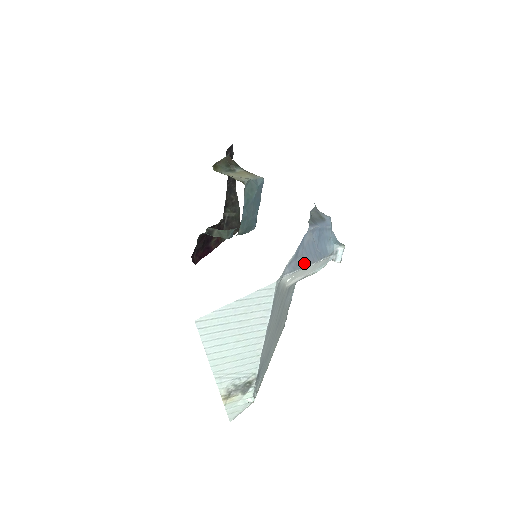
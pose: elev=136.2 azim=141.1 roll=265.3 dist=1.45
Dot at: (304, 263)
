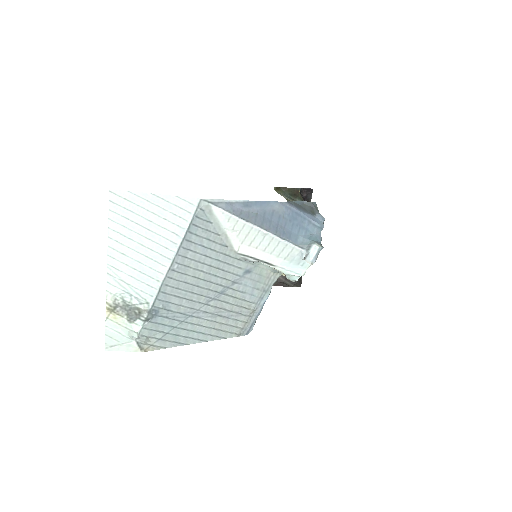
Dot at: (253, 220)
